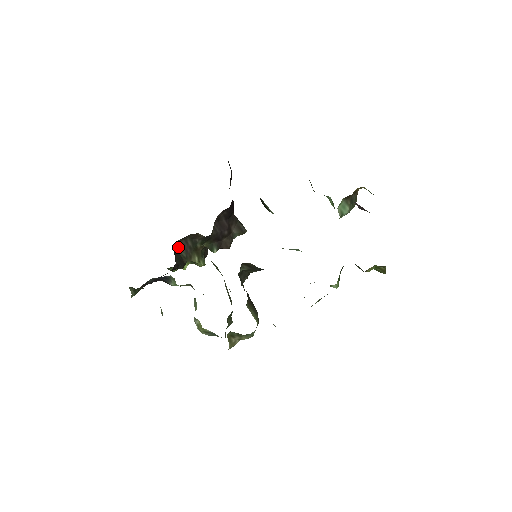
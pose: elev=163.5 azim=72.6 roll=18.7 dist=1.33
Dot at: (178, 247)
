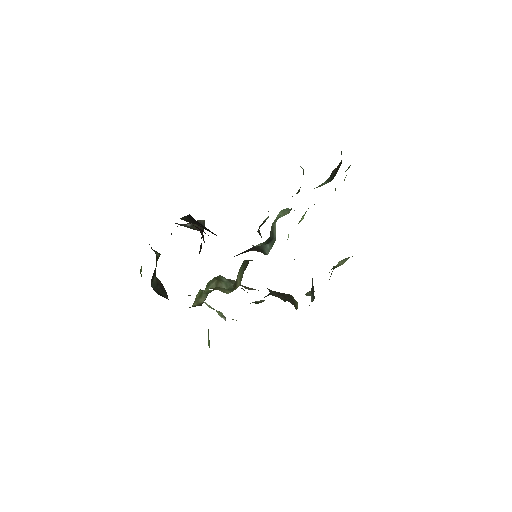
Dot at: (151, 284)
